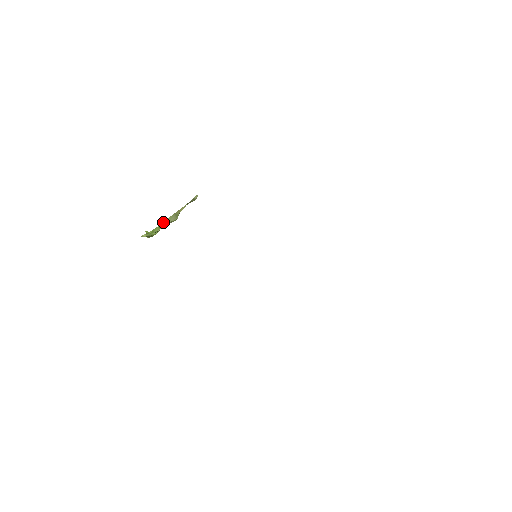
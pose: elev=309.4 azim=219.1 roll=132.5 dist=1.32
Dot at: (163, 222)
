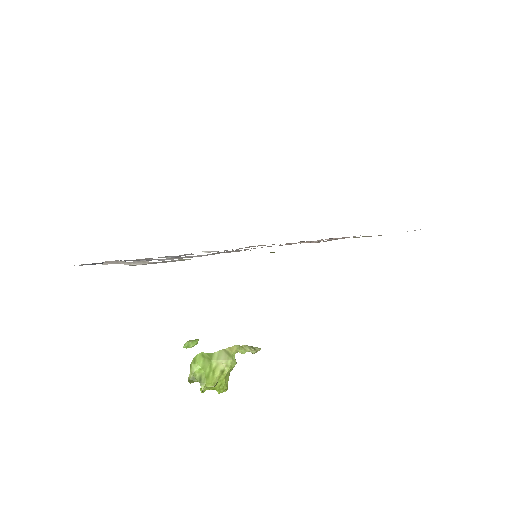
Dot at: (208, 354)
